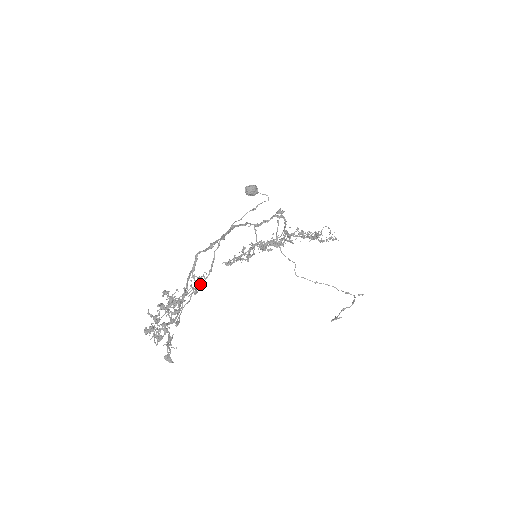
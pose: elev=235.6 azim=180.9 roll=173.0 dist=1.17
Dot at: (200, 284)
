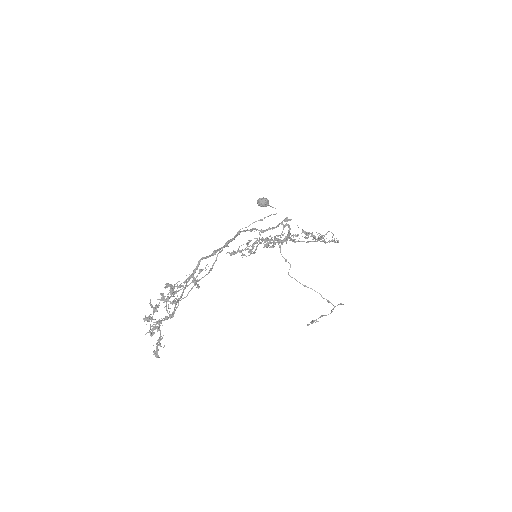
Dot at: (200, 279)
